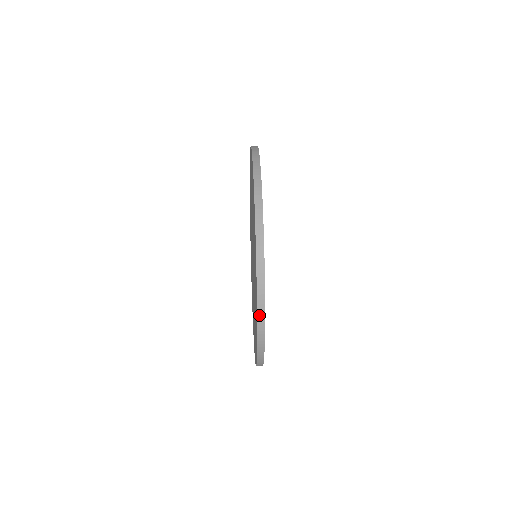
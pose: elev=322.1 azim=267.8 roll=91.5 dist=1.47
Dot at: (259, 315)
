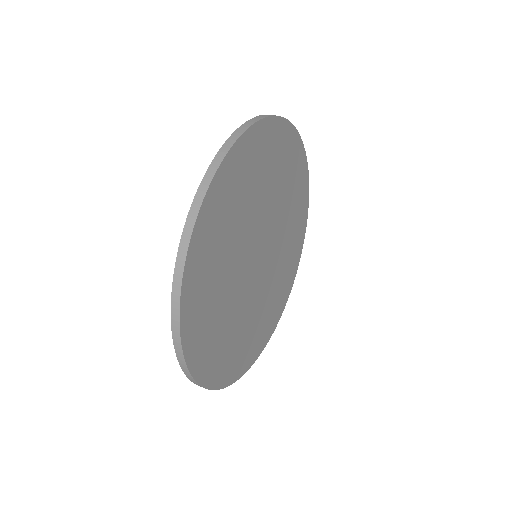
Dot at: (187, 226)
